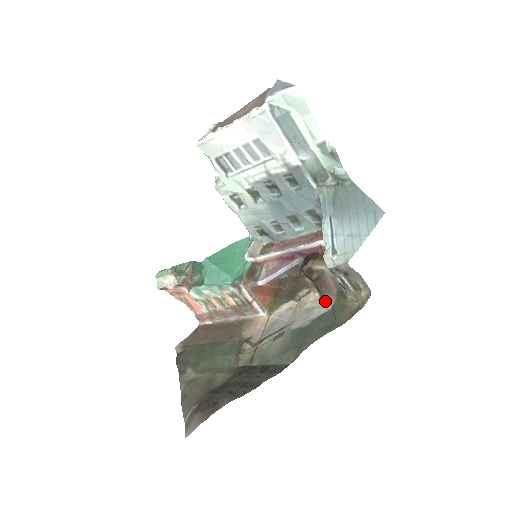
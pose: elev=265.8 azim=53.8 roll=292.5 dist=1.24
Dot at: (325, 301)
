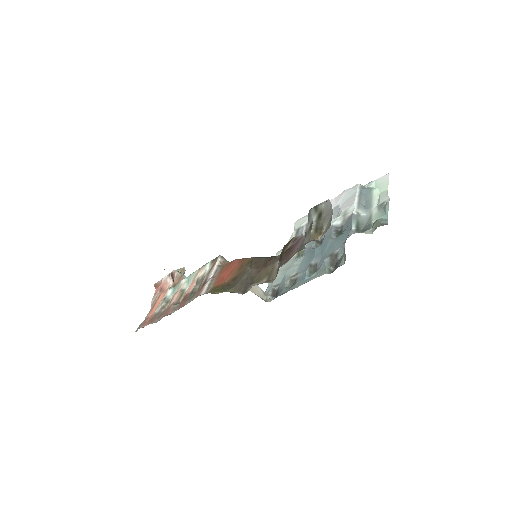
Dot at: occluded
